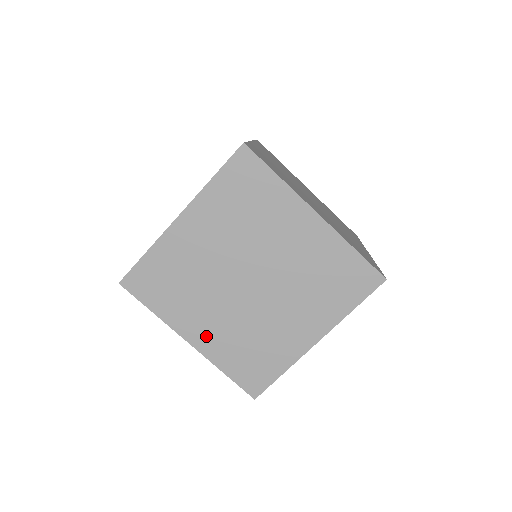
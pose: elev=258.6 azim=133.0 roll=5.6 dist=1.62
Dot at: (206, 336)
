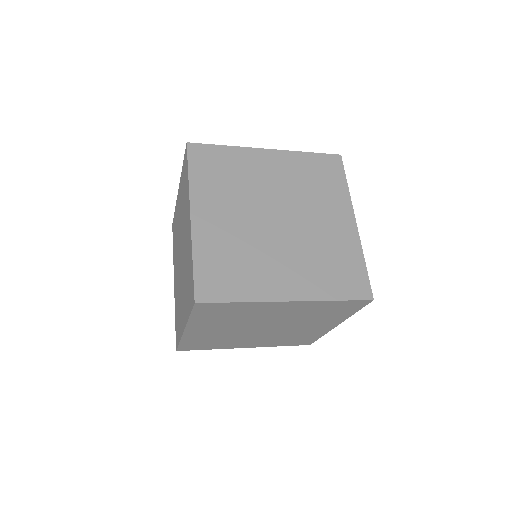
Dot at: (209, 223)
